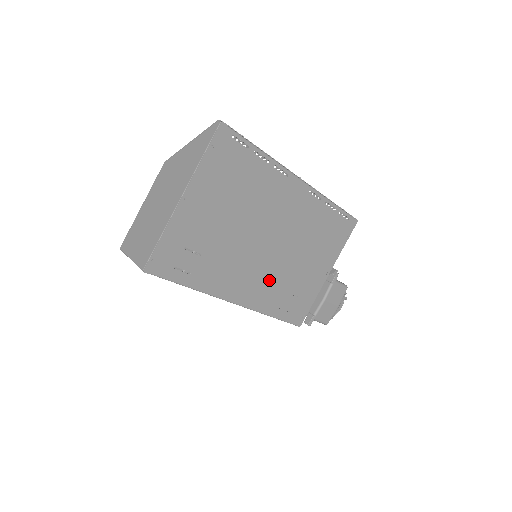
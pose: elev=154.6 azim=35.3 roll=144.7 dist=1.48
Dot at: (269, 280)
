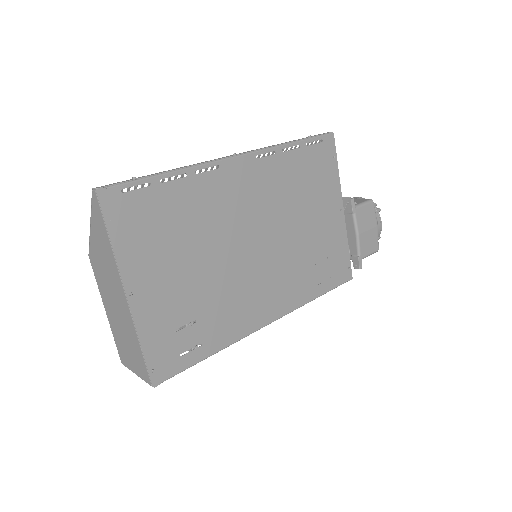
Dot at: (286, 273)
